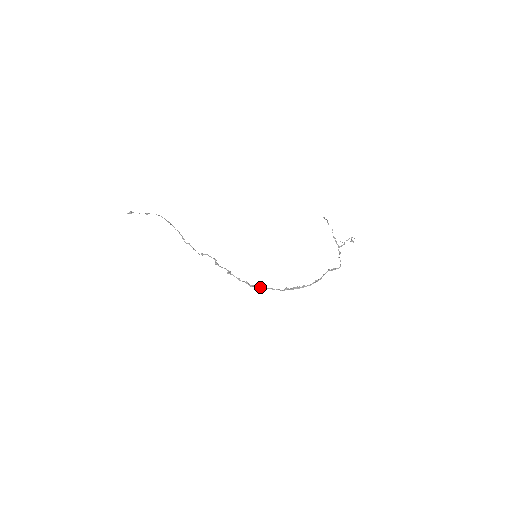
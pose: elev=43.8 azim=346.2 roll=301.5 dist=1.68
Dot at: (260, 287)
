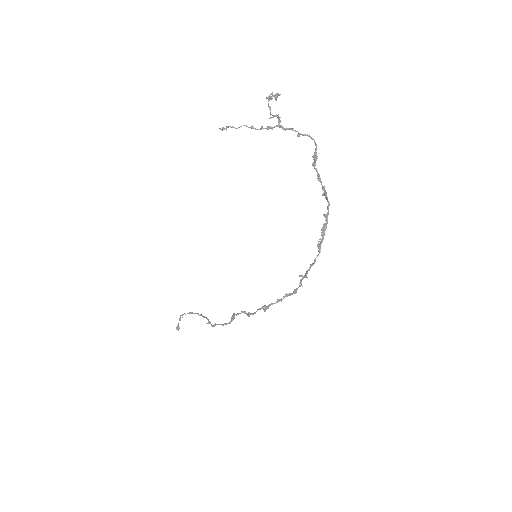
Dot at: (300, 282)
